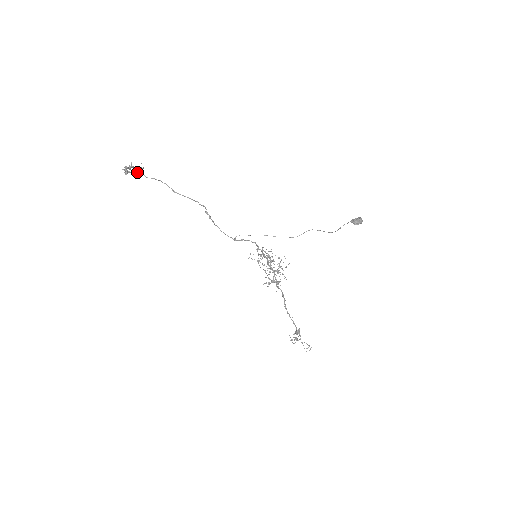
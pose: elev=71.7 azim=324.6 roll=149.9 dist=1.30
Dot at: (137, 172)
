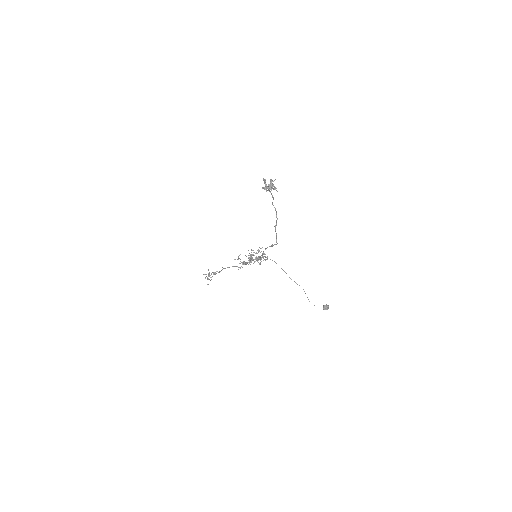
Dot at: (271, 193)
